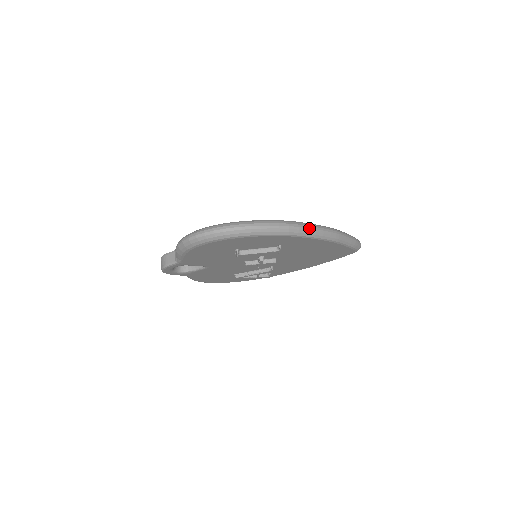
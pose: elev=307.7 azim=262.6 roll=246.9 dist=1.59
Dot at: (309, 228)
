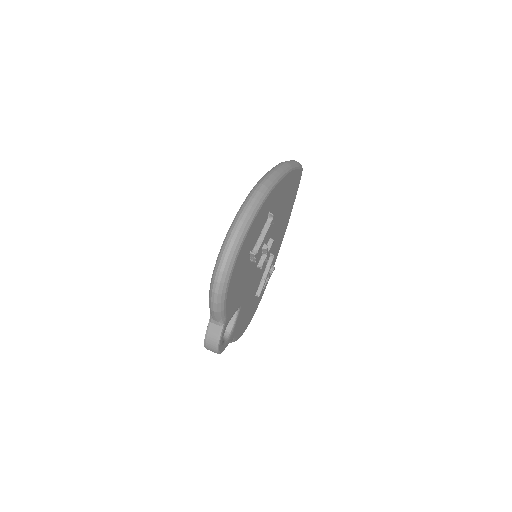
Dot at: (272, 174)
